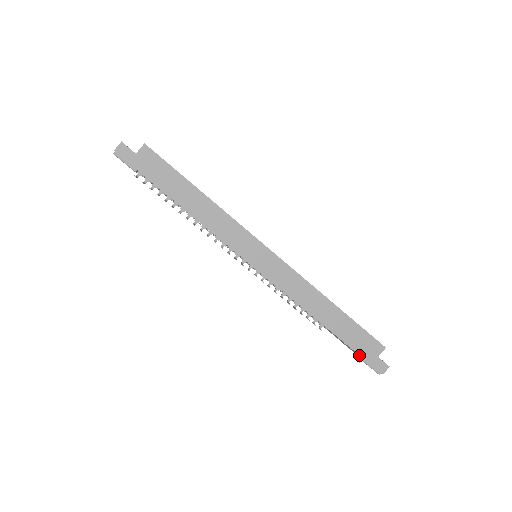
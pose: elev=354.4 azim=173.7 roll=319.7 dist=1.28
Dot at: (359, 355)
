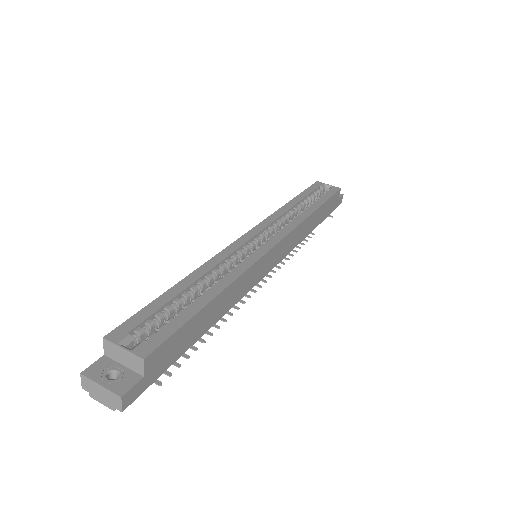
Dot at: occluded
